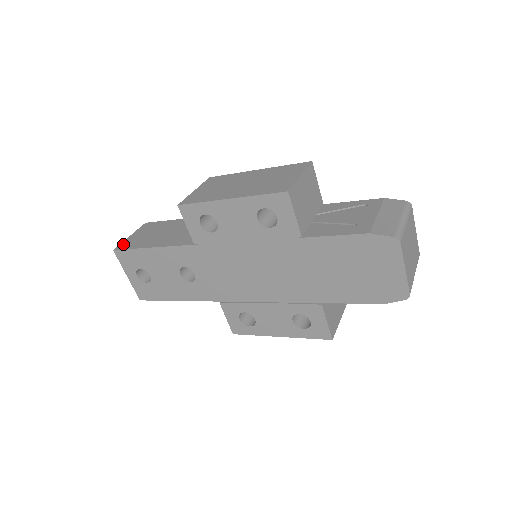
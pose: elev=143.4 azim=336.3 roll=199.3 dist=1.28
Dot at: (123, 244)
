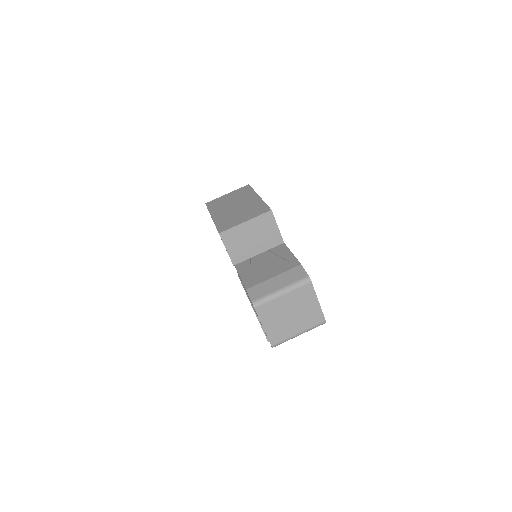
Dot at: occluded
